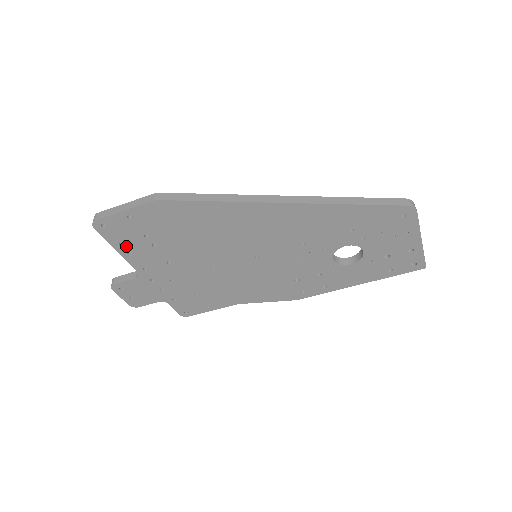
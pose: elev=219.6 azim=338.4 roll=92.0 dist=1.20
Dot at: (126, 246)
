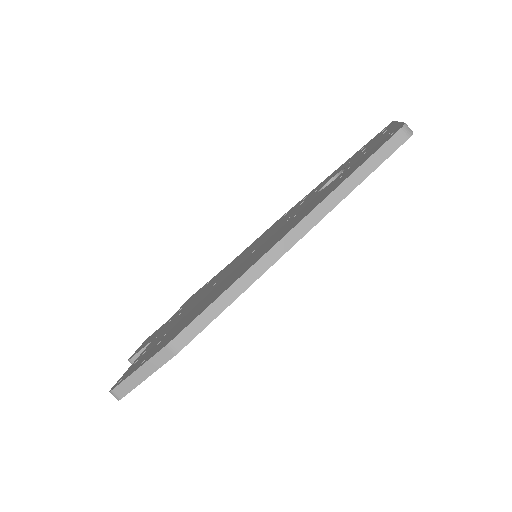
Dot at: occluded
